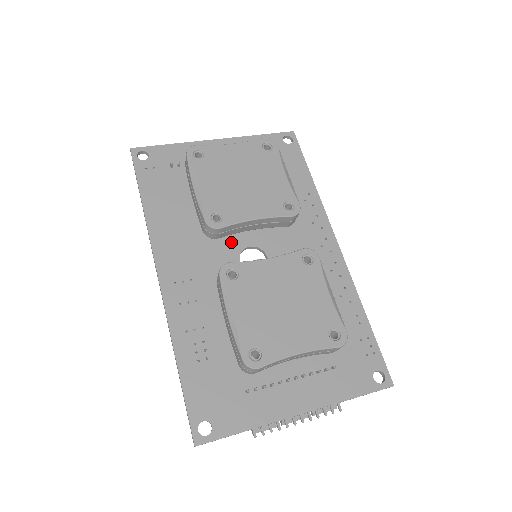
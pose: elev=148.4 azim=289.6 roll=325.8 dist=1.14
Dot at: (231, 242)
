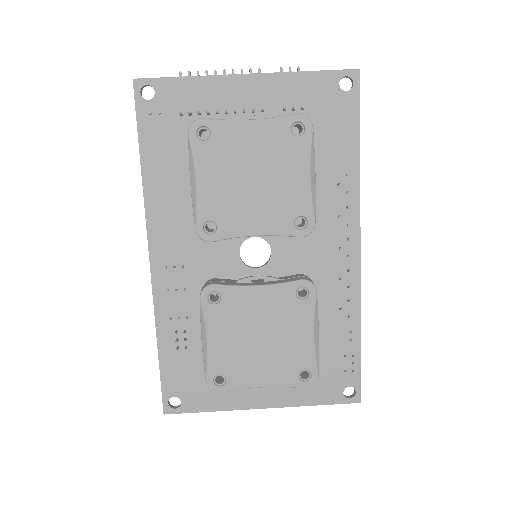
Dot at: occluded
